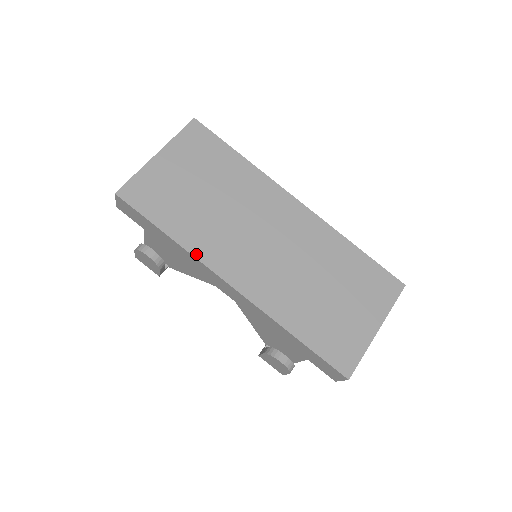
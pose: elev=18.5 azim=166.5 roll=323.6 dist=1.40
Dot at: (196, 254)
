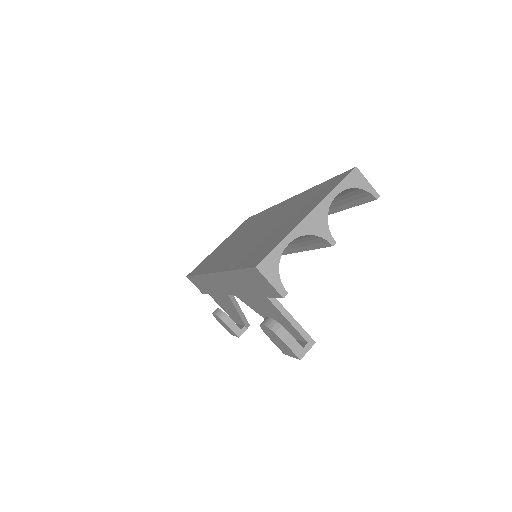
Dot at: (204, 272)
